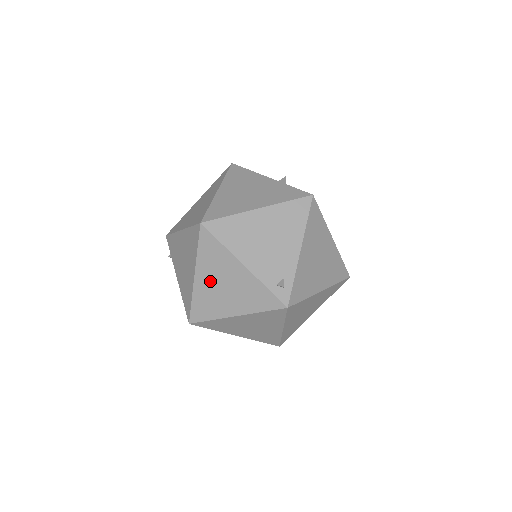
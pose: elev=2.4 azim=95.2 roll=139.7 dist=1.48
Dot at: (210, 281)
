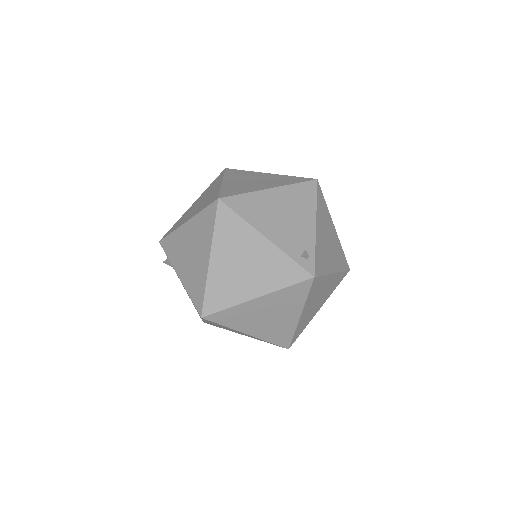
Dot at: (228, 262)
